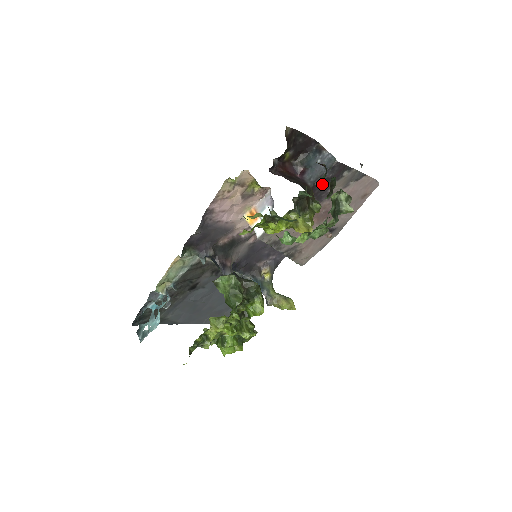
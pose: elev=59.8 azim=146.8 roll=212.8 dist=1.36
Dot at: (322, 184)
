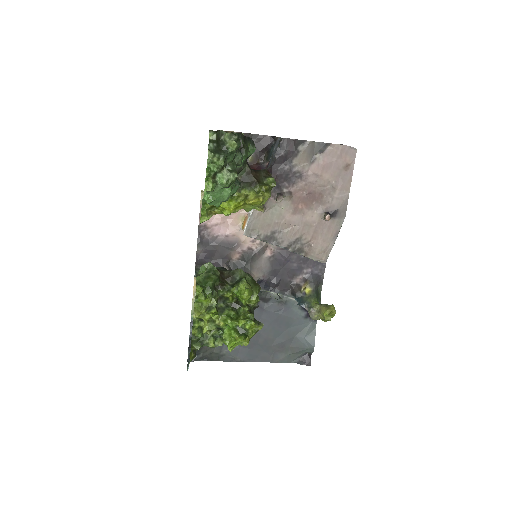
Dot at: (281, 165)
